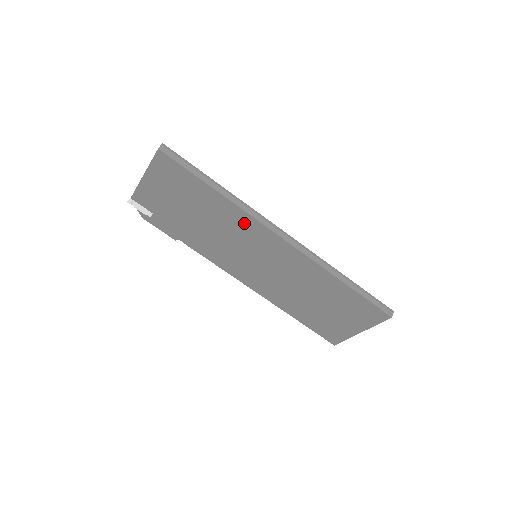
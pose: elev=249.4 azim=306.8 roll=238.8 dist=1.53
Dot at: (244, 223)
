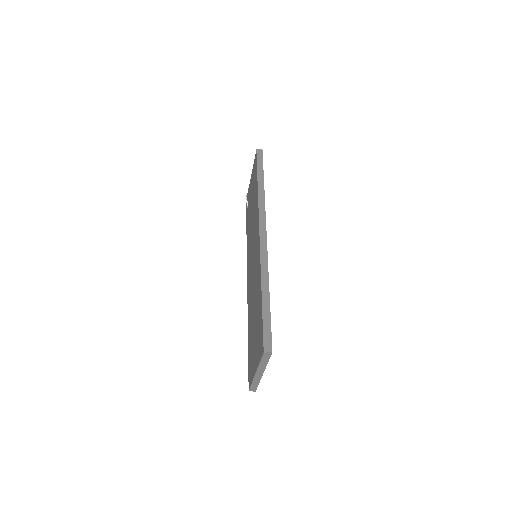
Dot at: occluded
